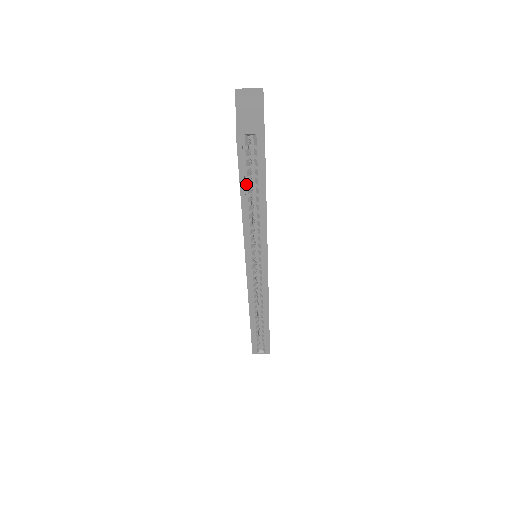
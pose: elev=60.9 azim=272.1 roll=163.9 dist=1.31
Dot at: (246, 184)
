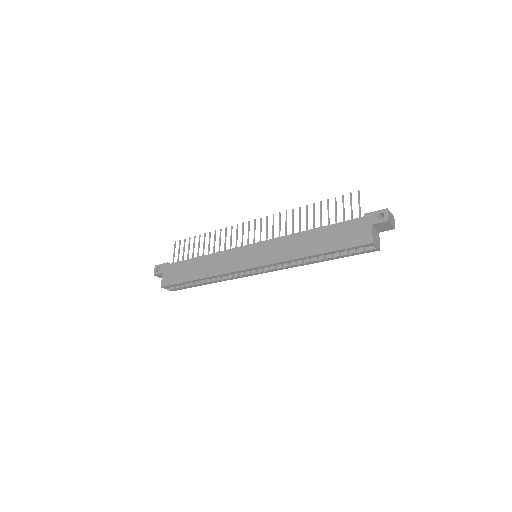
Dot at: (332, 253)
